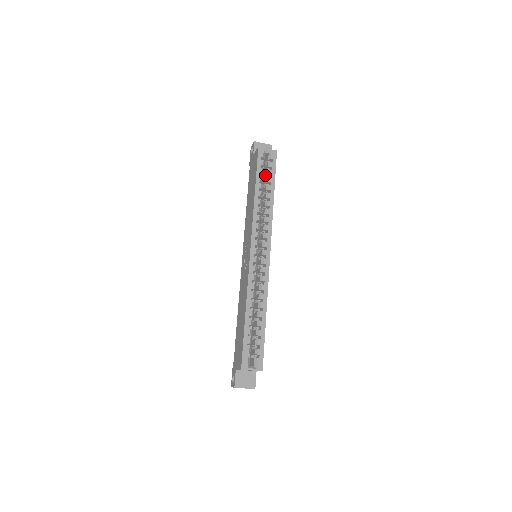
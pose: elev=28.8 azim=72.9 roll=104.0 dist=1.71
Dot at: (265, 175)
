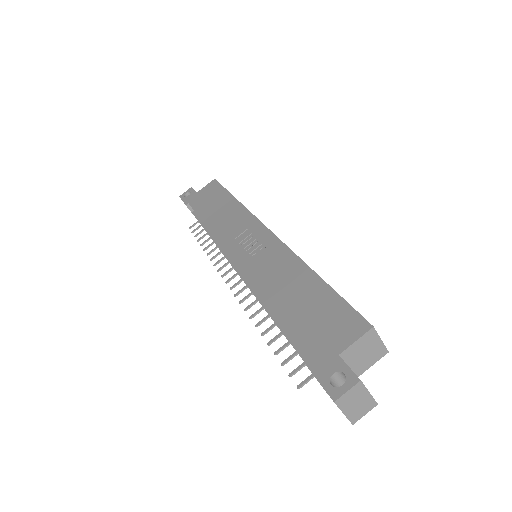
Dot at: occluded
